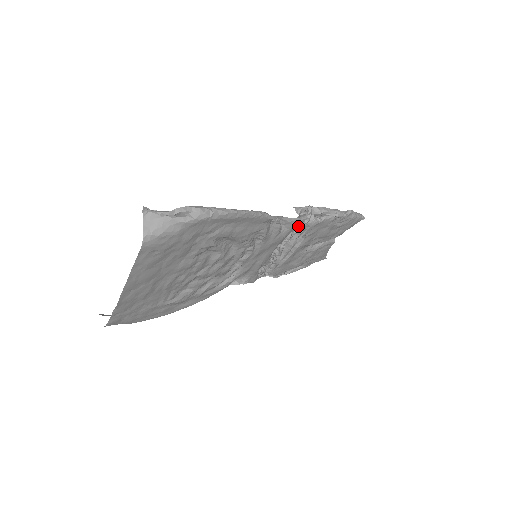
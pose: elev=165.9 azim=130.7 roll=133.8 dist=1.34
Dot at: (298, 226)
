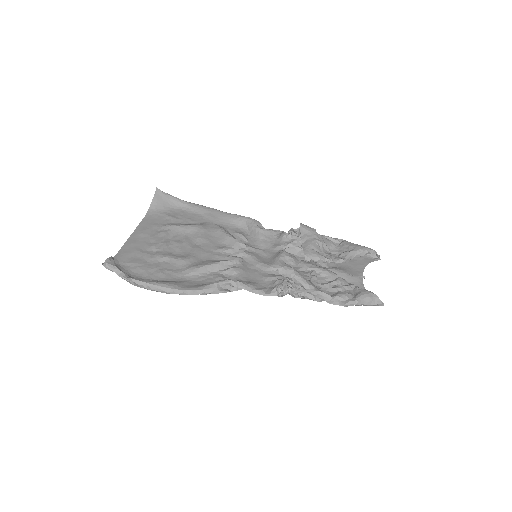
Dot at: occluded
